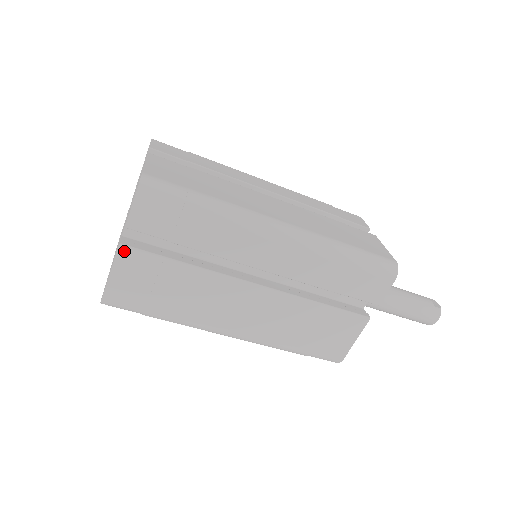
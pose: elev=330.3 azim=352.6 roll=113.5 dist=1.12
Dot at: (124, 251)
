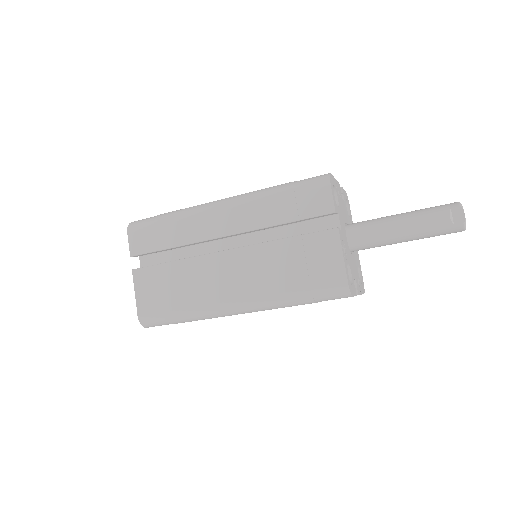
Dot at: occluded
